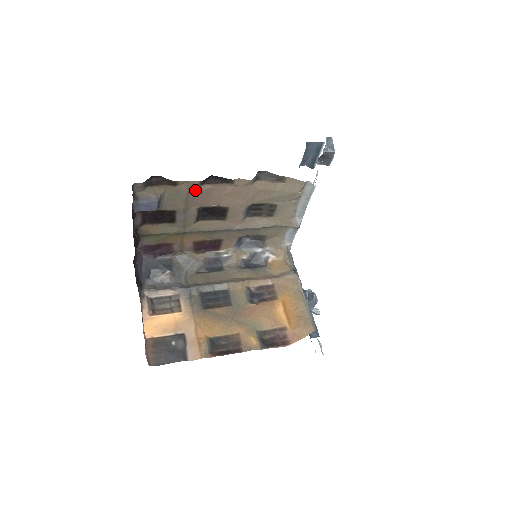
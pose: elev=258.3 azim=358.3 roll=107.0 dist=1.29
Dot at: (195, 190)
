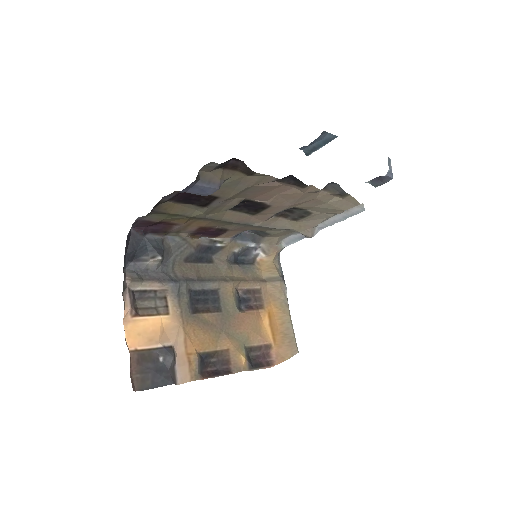
Dot at: (261, 184)
